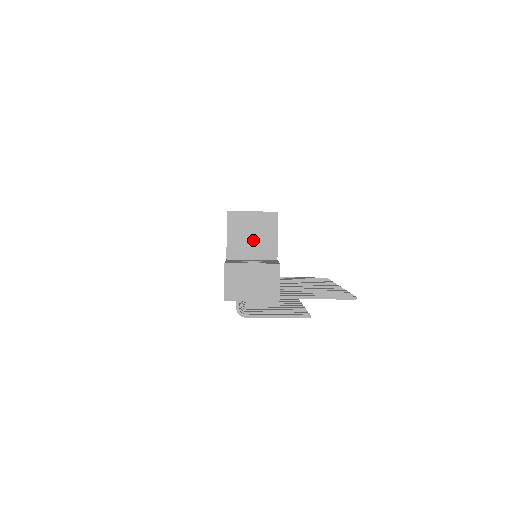
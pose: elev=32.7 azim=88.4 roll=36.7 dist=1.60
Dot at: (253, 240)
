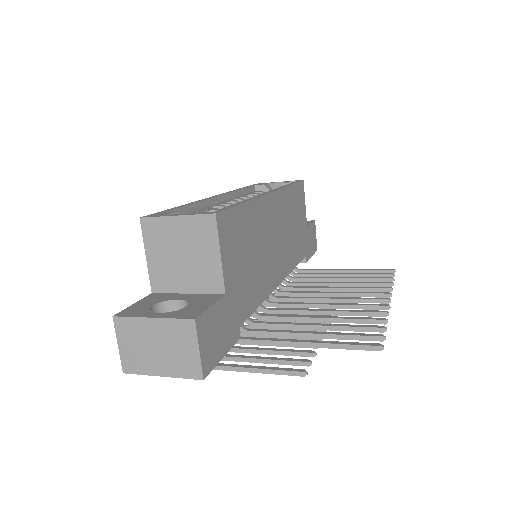
Dot at: (184, 262)
